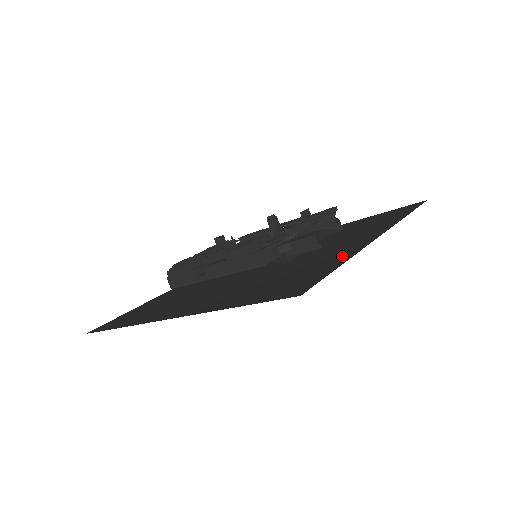
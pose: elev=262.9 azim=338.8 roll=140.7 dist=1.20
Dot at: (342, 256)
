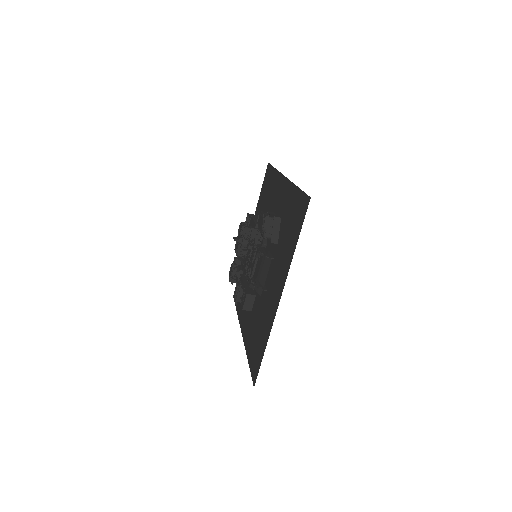
Dot at: (268, 327)
